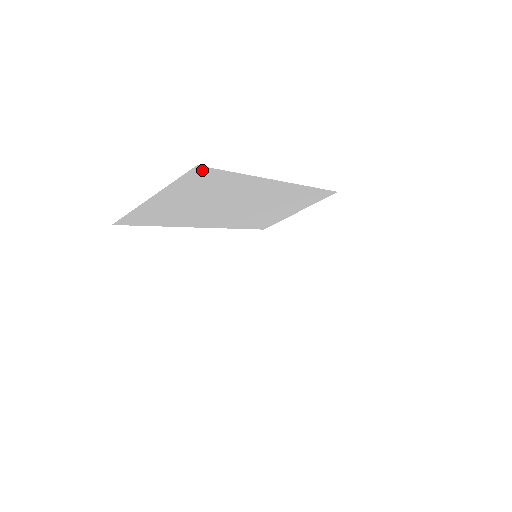
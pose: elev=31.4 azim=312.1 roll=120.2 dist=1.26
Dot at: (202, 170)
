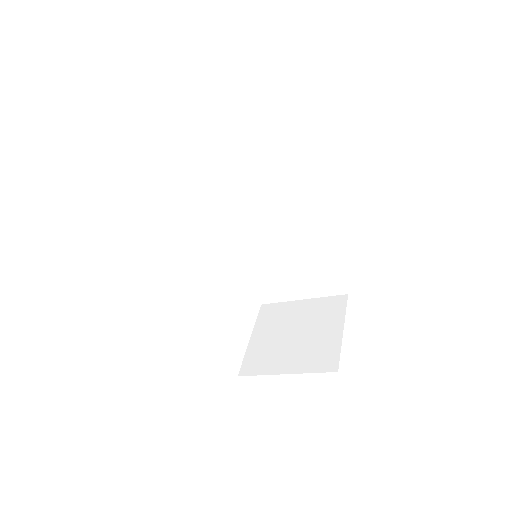
Dot at: (277, 123)
